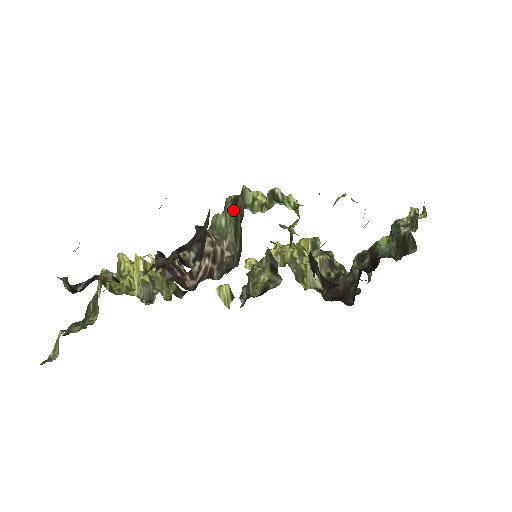
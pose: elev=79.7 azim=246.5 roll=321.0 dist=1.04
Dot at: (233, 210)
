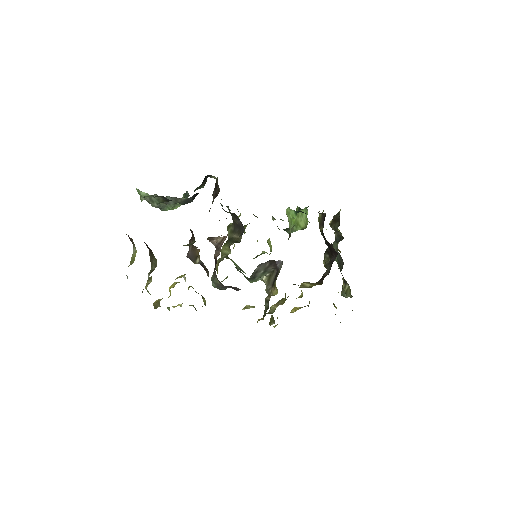
Dot at: (227, 243)
